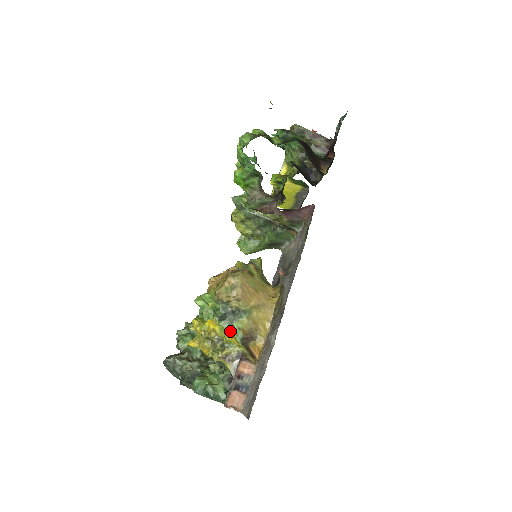
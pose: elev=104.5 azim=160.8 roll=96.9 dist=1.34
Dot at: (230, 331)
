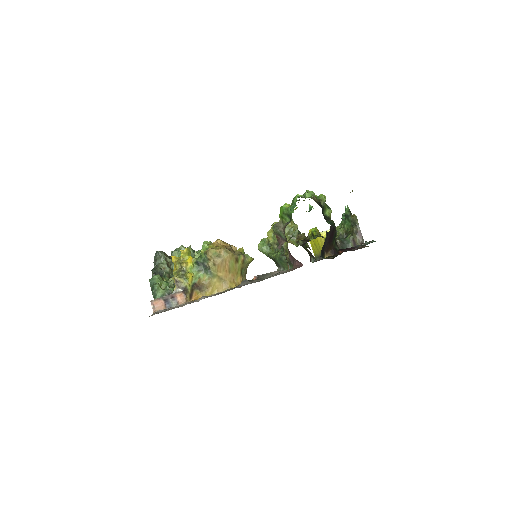
Dot at: (194, 273)
